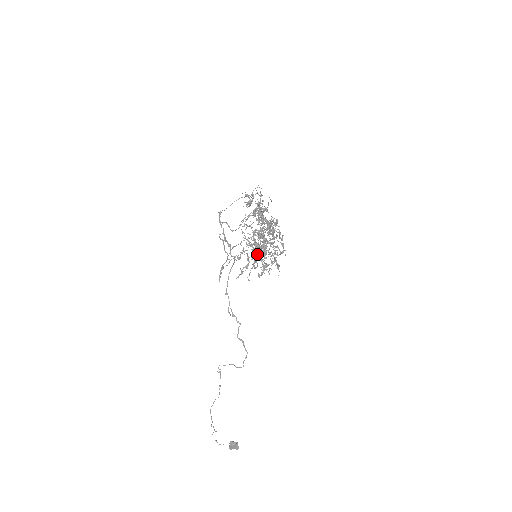
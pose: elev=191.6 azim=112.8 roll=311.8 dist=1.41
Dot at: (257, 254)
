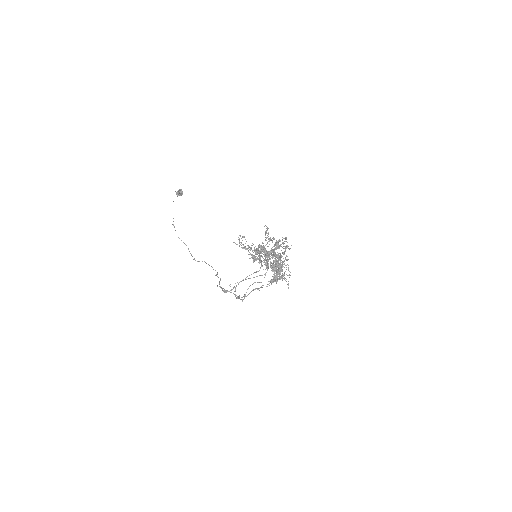
Dot at: (258, 253)
